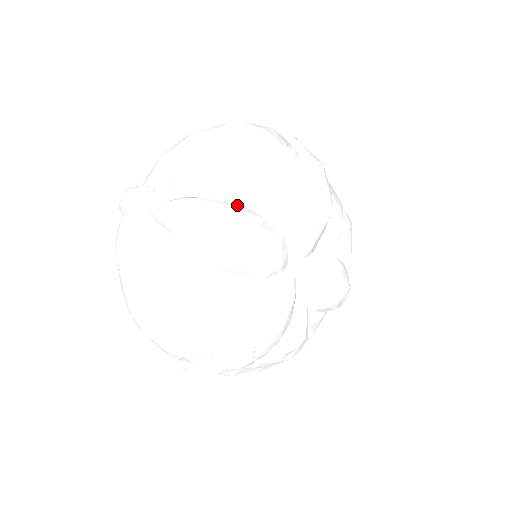
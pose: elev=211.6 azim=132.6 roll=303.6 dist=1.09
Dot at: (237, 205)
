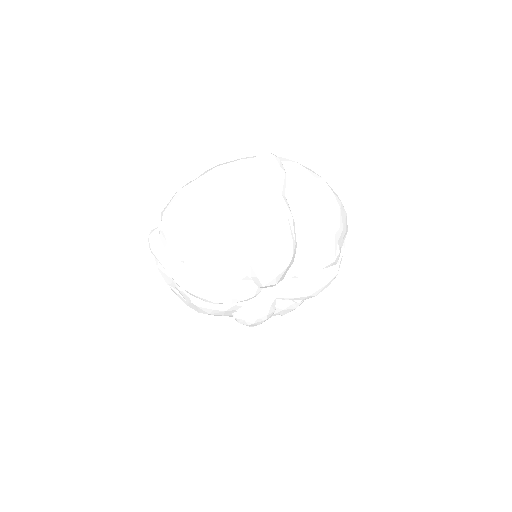
Dot at: (210, 272)
